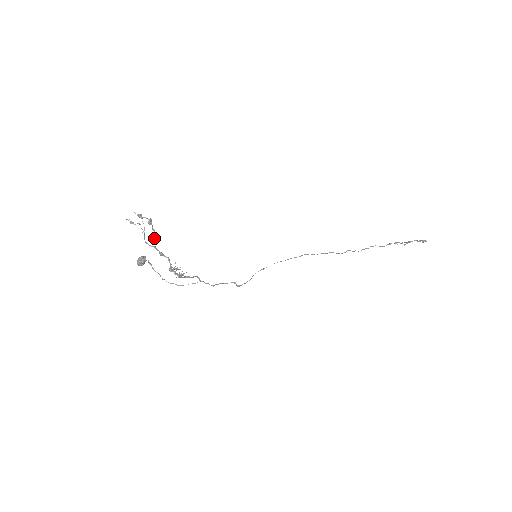
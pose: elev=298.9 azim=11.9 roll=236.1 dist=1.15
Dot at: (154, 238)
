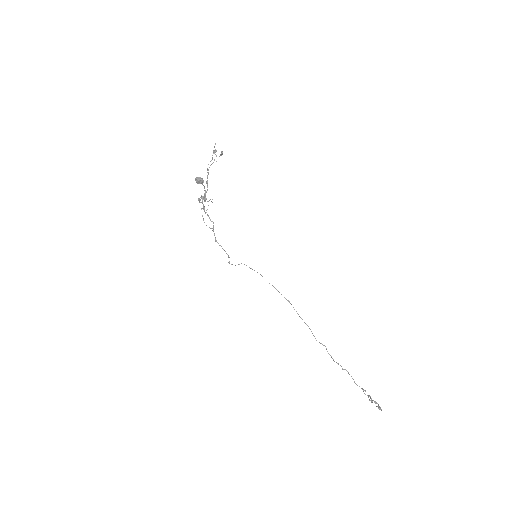
Dot at: occluded
